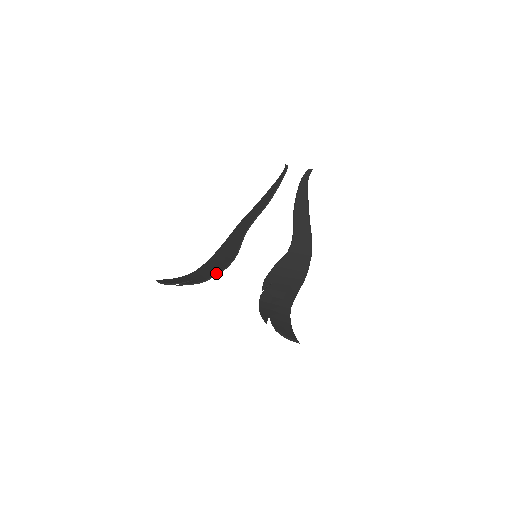
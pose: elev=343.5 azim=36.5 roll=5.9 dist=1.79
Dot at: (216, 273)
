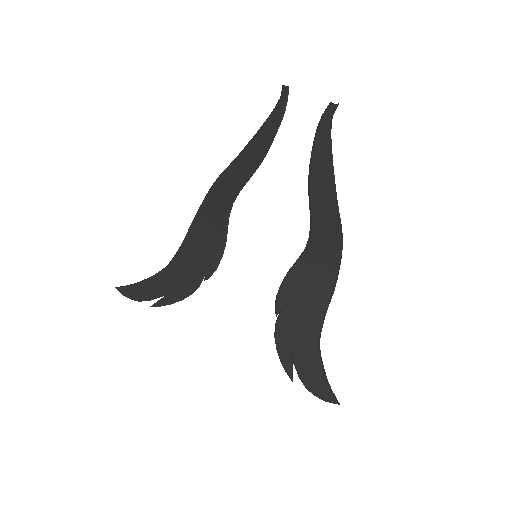
Dot at: (201, 281)
